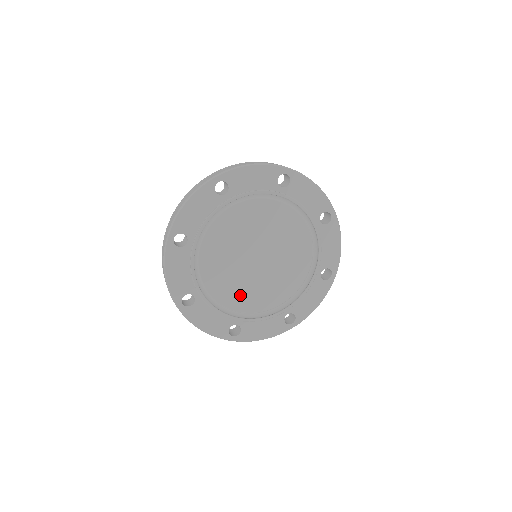
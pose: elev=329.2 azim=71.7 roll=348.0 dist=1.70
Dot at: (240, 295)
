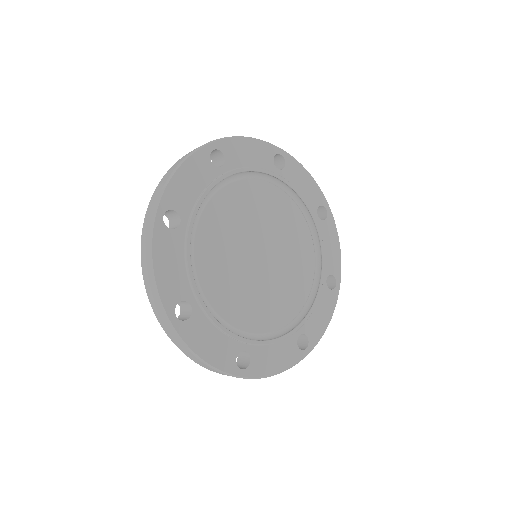
Dot at: (245, 307)
